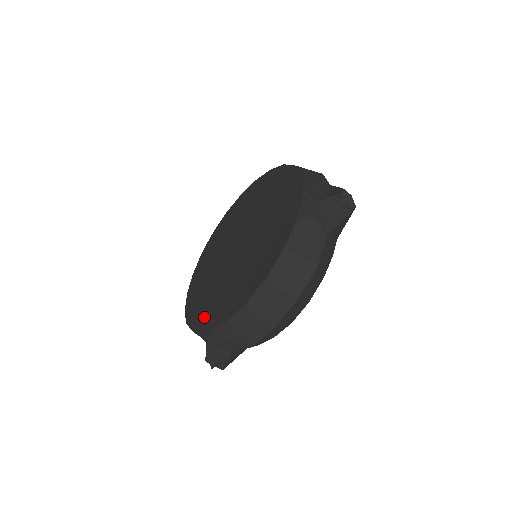
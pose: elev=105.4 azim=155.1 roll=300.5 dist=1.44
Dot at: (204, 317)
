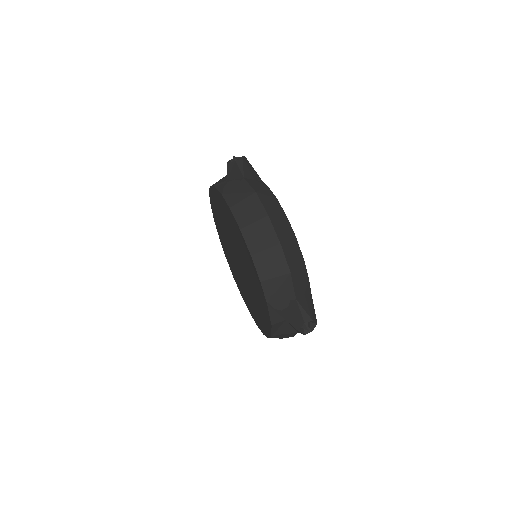
Dot at: (264, 311)
